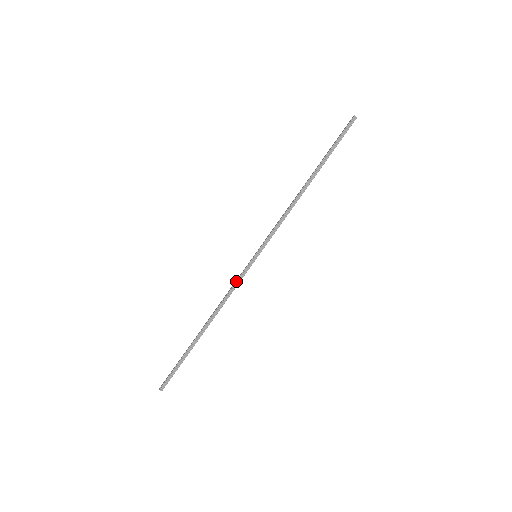
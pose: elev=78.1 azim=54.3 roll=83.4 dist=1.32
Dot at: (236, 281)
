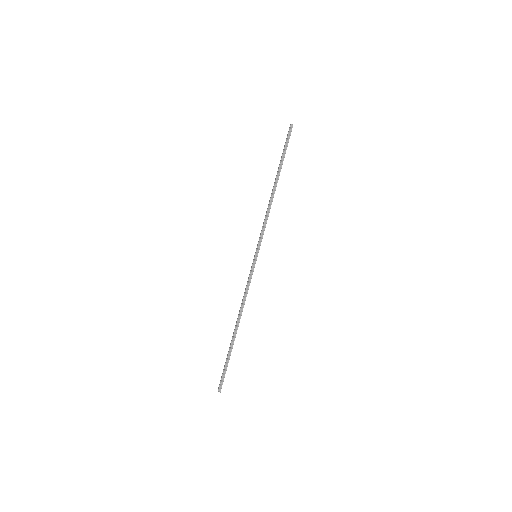
Dot at: (248, 281)
